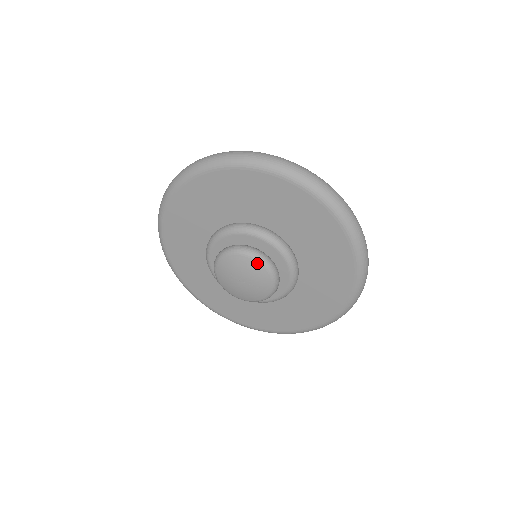
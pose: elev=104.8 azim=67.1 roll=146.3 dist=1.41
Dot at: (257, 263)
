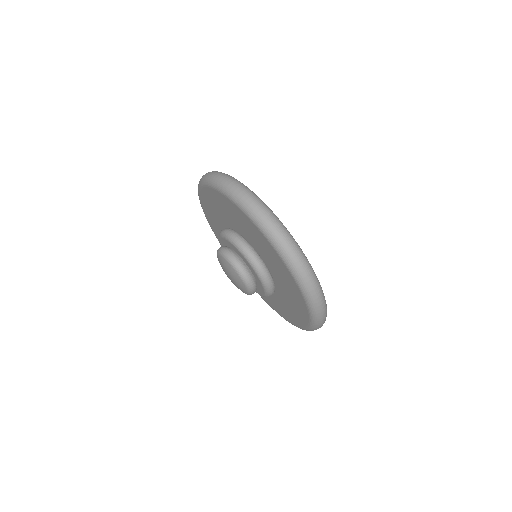
Dot at: (225, 260)
